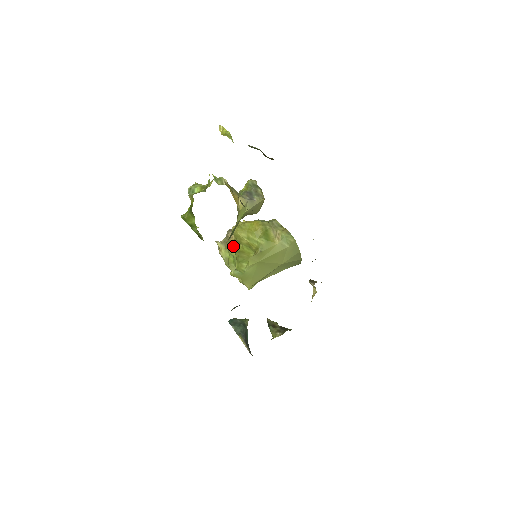
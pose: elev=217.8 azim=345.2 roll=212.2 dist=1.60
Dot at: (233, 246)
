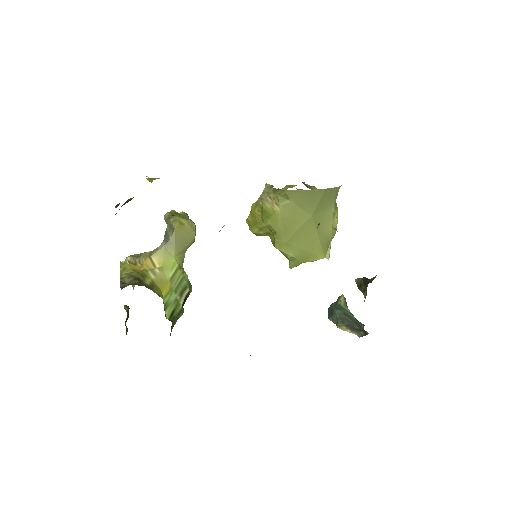
Dot at: occluded
